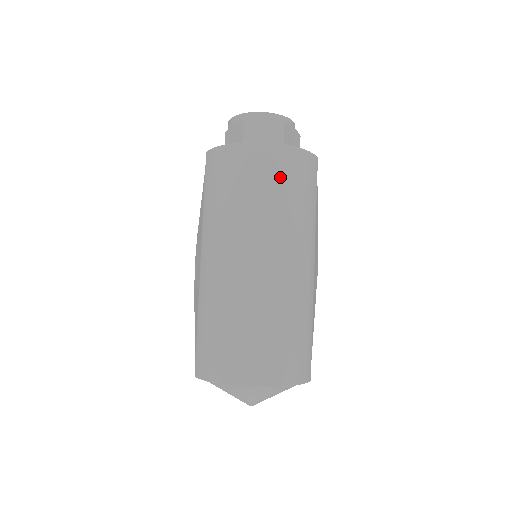
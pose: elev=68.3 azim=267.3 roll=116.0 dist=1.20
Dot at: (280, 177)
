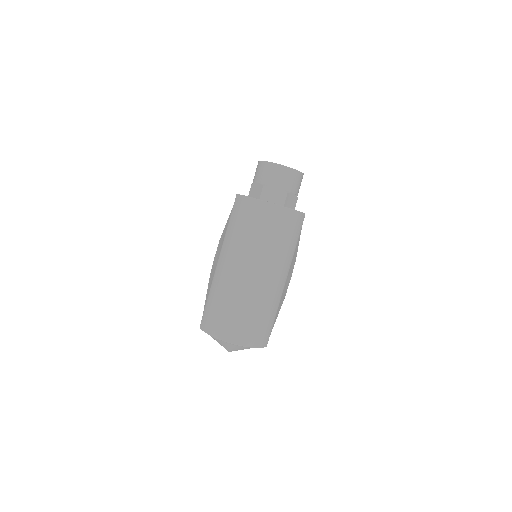
Dot at: (276, 226)
